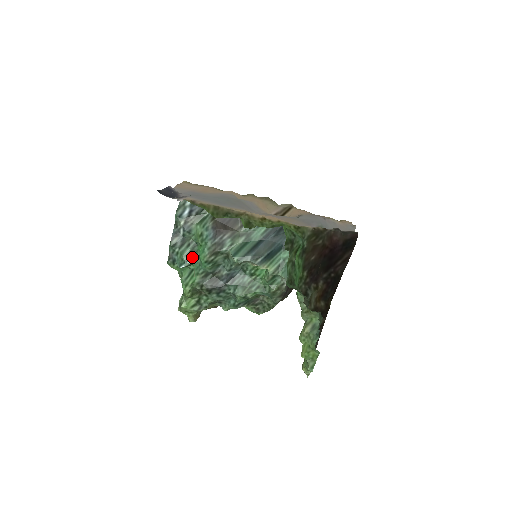
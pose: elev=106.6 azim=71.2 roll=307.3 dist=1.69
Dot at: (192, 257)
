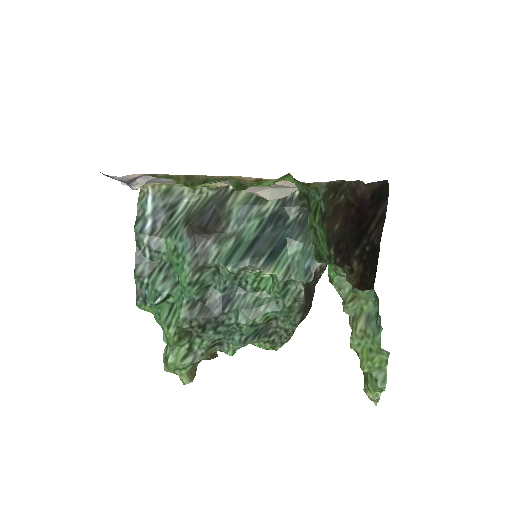
Dot at: (169, 285)
